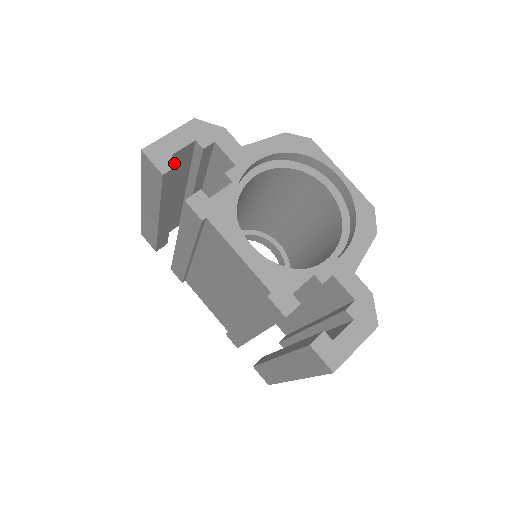
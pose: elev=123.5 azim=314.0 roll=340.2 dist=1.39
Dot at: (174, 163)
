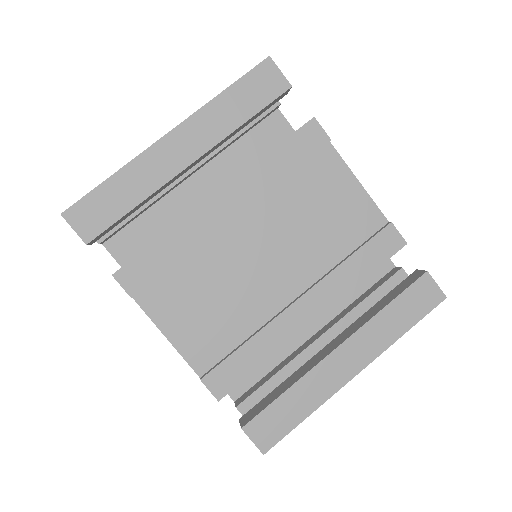
Dot at: occluded
